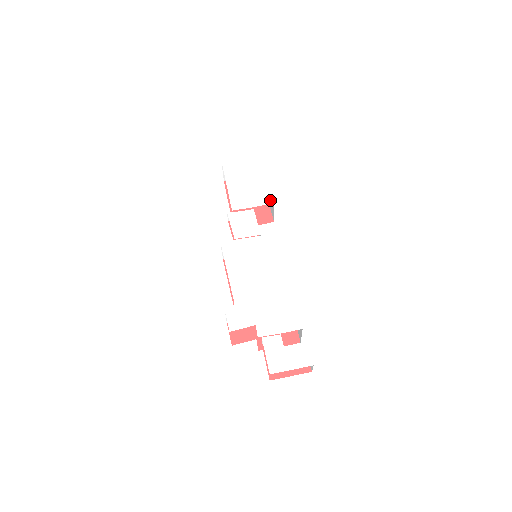
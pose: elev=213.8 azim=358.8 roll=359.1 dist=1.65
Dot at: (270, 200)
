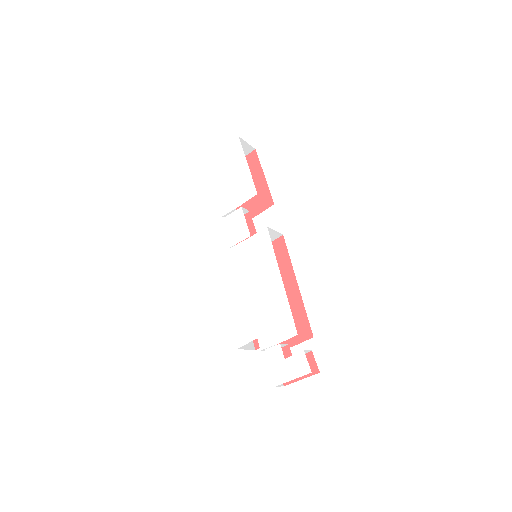
Dot at: (253, 192)
